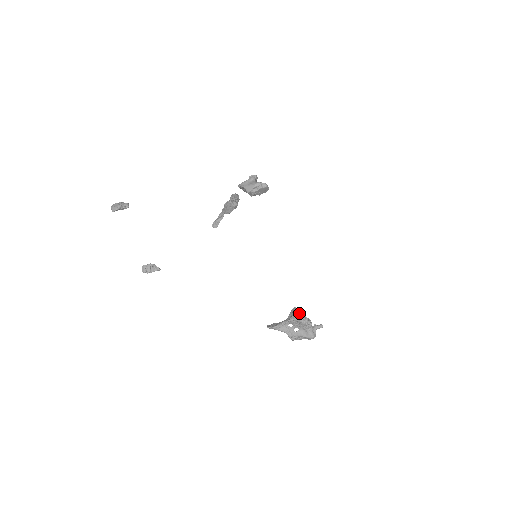
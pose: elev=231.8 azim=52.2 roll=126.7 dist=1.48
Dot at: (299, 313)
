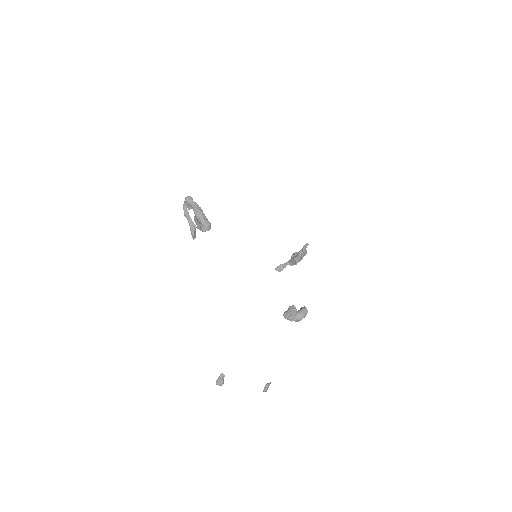
Dot at: (299, 261)
